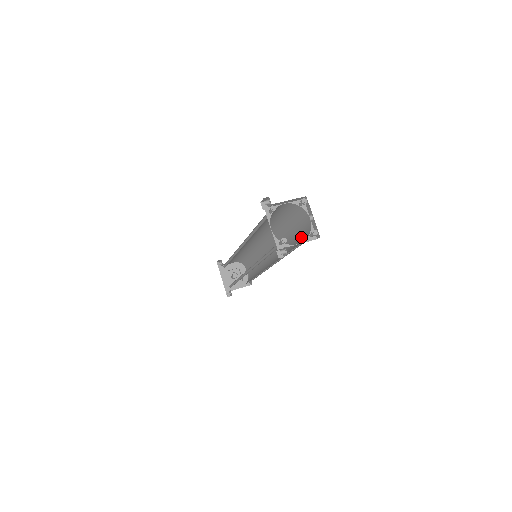
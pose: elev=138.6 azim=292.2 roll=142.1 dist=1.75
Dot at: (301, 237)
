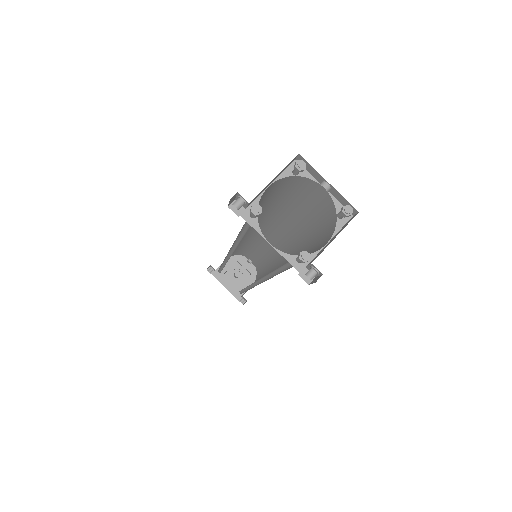
Dot at: (319, 218)
